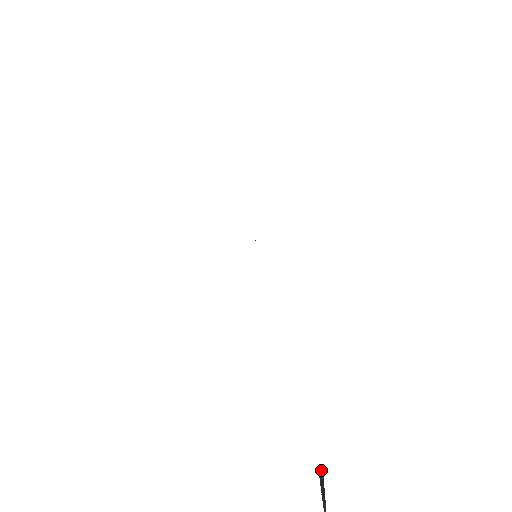
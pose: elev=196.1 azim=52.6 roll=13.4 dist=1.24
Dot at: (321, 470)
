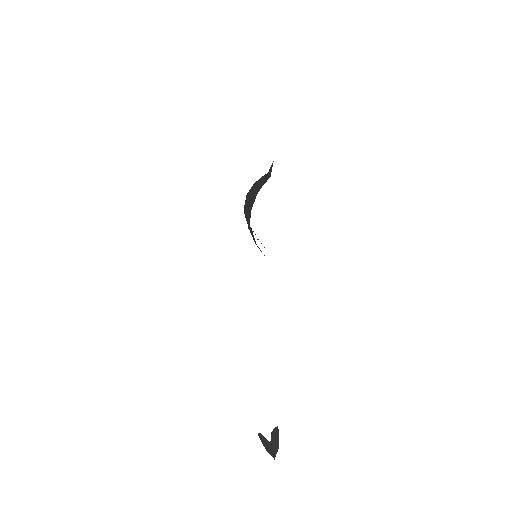
Dot at: (276, 430)
